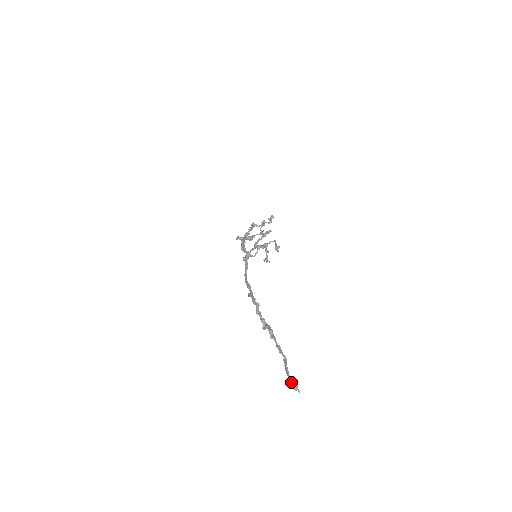
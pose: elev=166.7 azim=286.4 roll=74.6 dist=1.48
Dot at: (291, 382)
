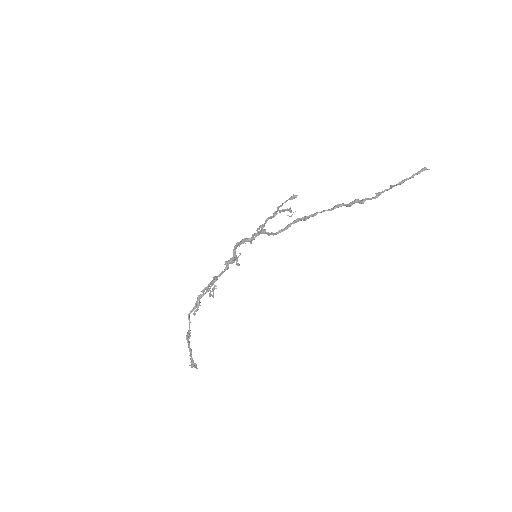
Dot at: (417, 173)
